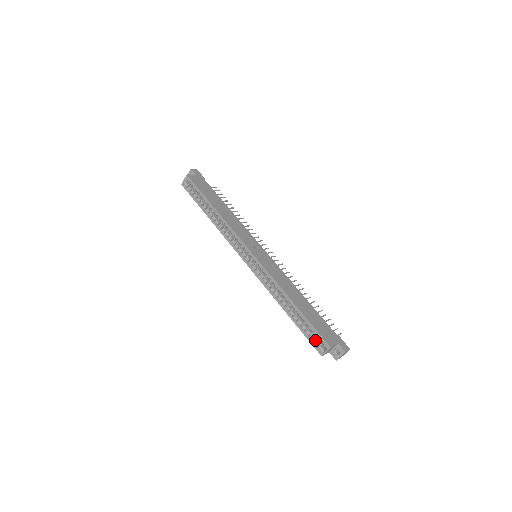
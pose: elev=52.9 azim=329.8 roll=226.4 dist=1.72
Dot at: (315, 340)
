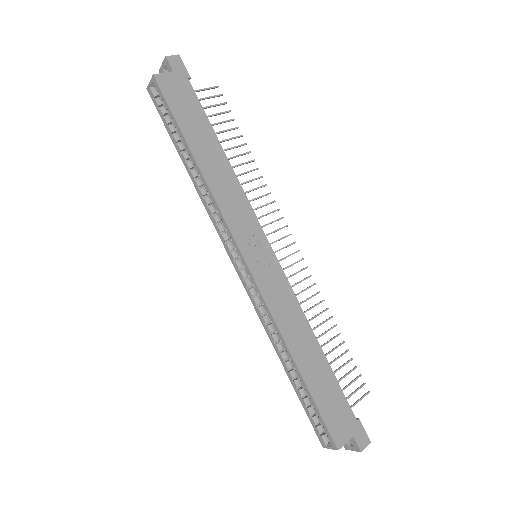
Dot at: (319, 423)
